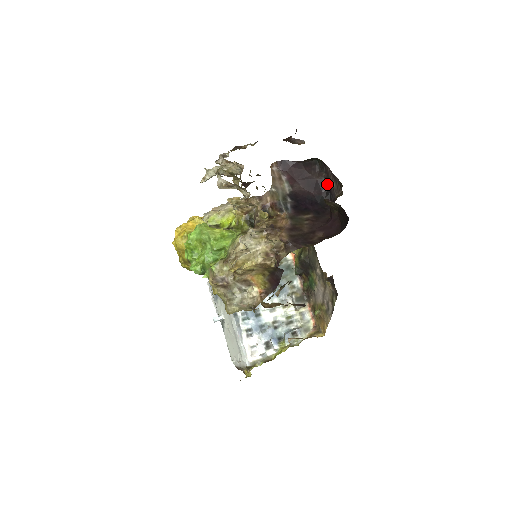
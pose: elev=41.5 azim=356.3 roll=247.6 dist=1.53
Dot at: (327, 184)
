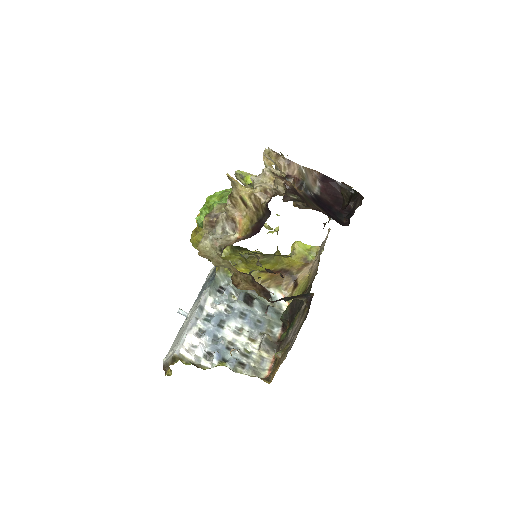
Dot at: (352, 209)
